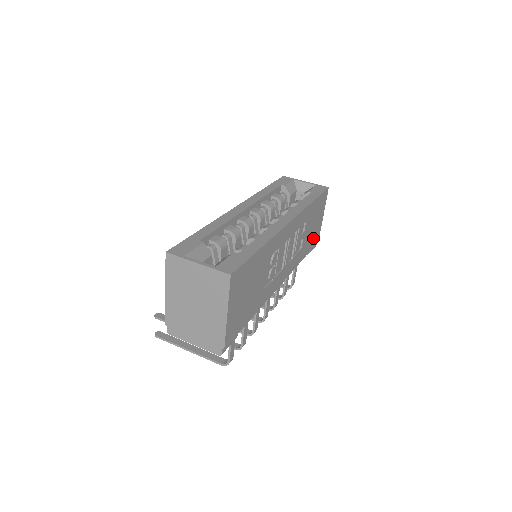
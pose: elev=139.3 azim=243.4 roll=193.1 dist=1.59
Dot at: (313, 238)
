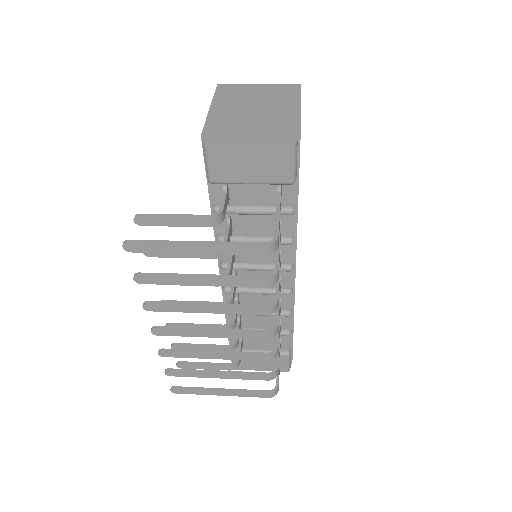
Dot at: occluded
